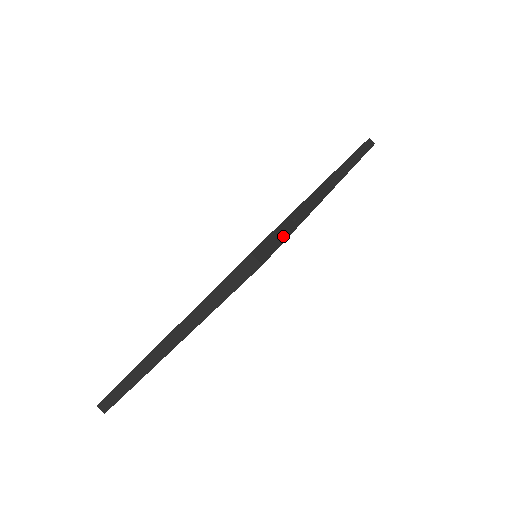
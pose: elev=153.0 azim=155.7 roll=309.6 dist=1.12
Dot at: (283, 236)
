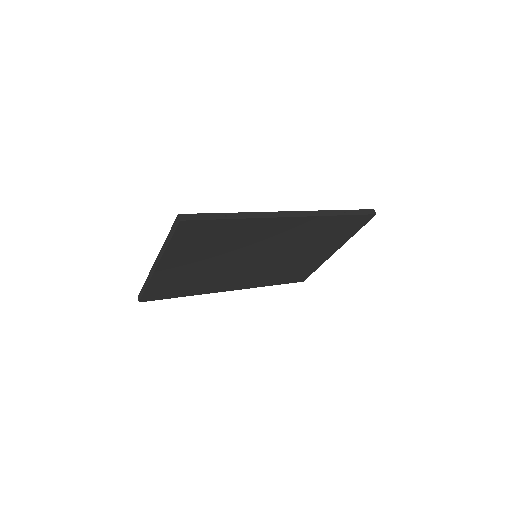
Dot at: (208, 218)
